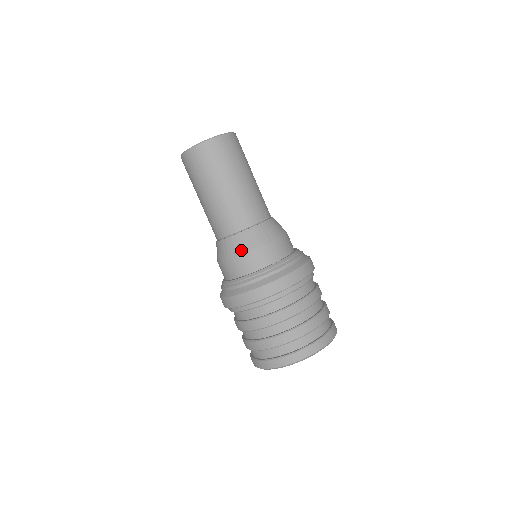
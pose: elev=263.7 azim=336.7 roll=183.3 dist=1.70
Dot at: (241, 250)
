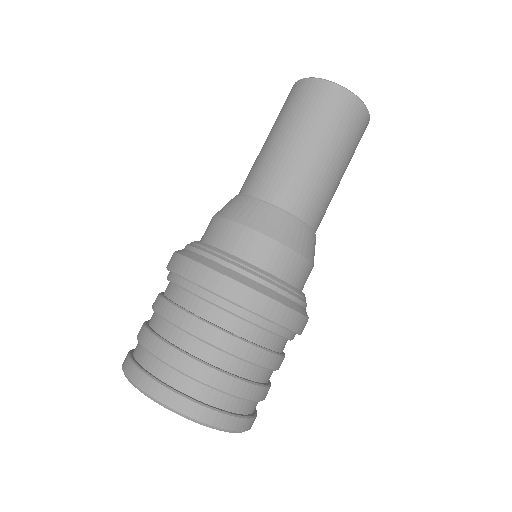
Dot at: (231, 214)
